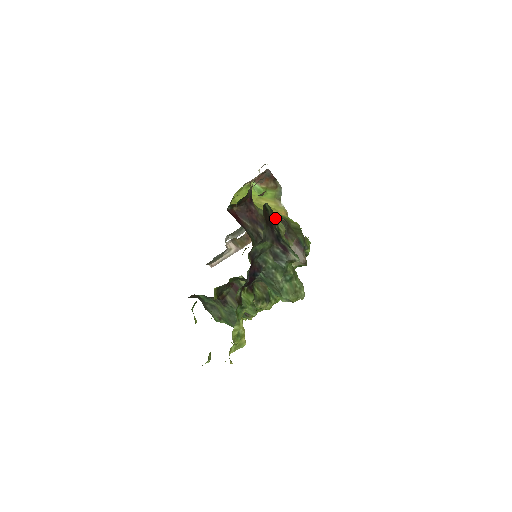
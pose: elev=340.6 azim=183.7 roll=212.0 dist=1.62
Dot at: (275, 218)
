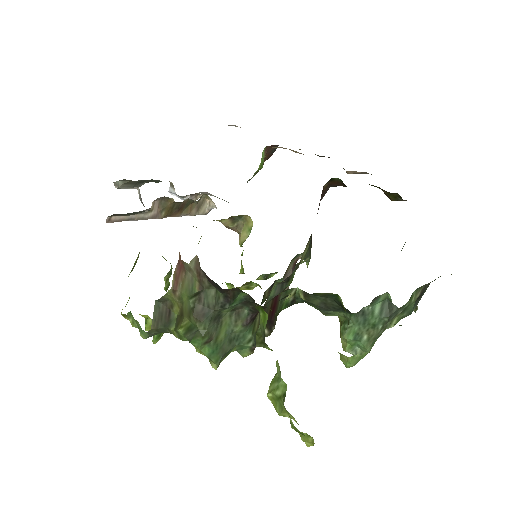
Dot at: occluded
